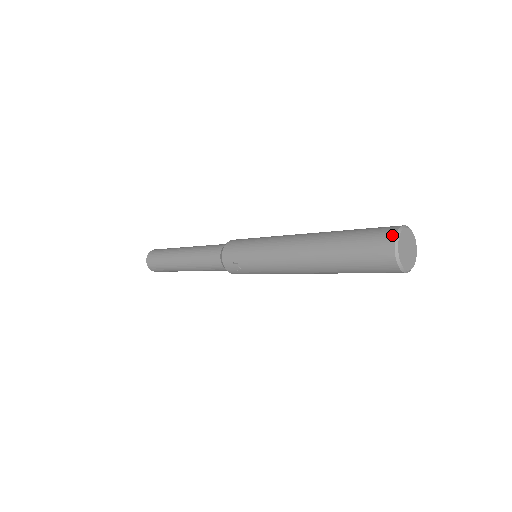
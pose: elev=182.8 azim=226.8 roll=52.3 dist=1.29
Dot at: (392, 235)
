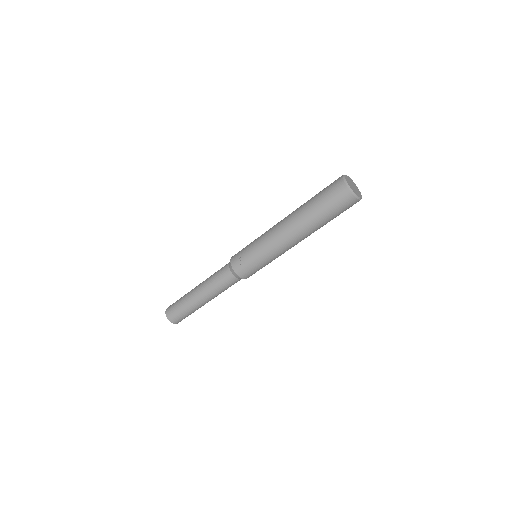
Dot at: (341, 176)
